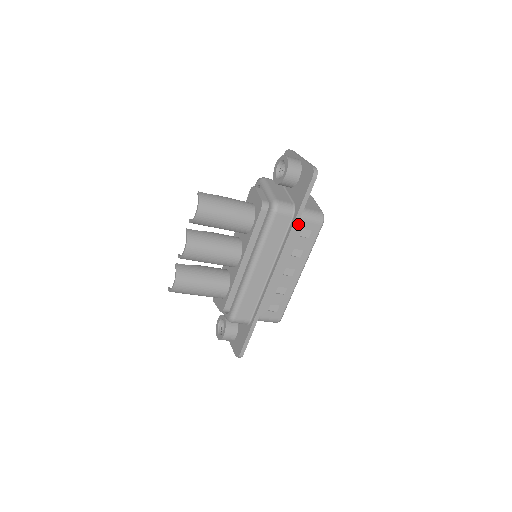
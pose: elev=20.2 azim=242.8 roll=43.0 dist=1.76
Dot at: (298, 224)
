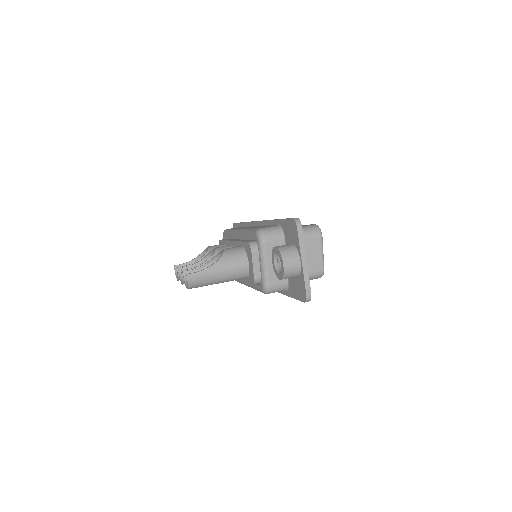
Dot at: occluded
